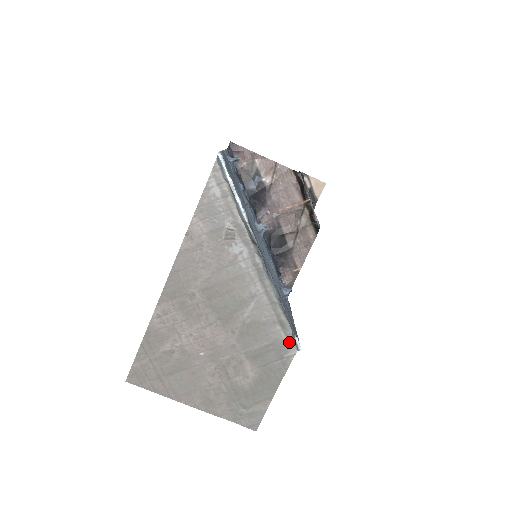
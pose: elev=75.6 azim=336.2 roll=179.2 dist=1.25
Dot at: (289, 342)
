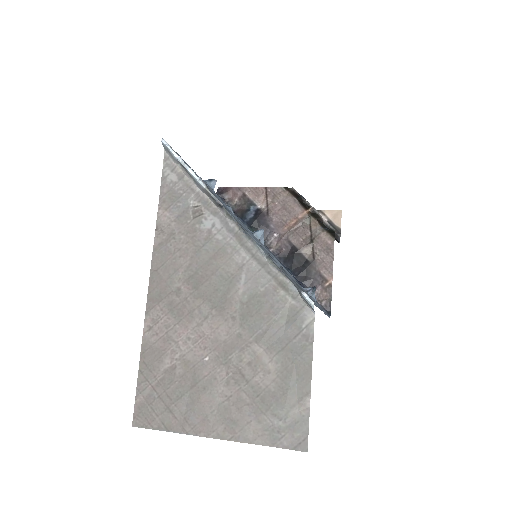
Dot at: (300, 306)
